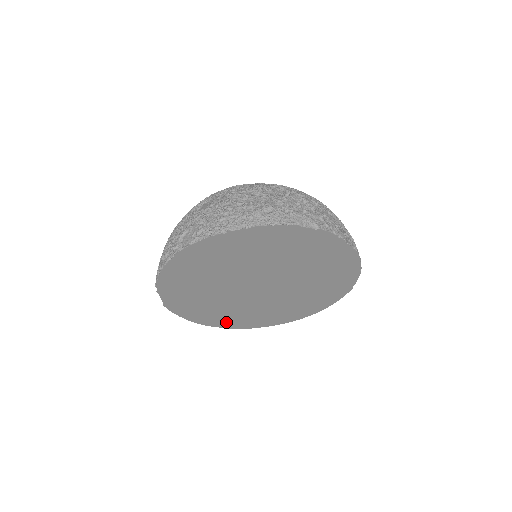
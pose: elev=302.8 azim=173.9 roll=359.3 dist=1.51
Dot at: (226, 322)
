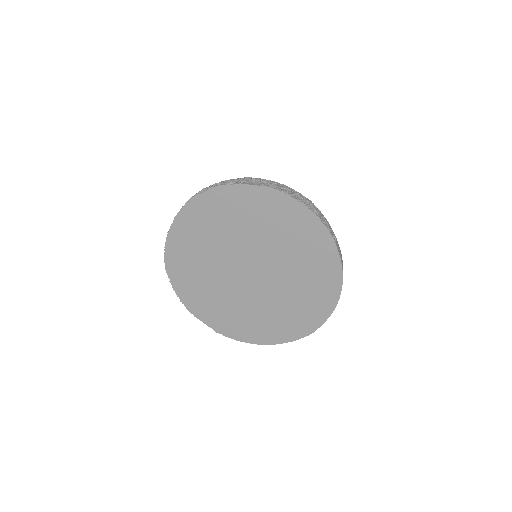
Dot at: (283, 333)
